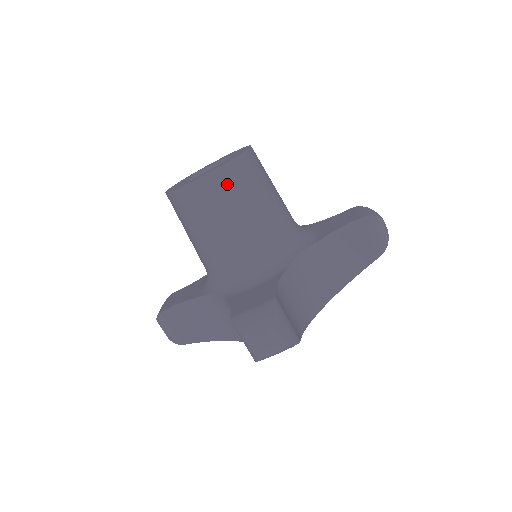
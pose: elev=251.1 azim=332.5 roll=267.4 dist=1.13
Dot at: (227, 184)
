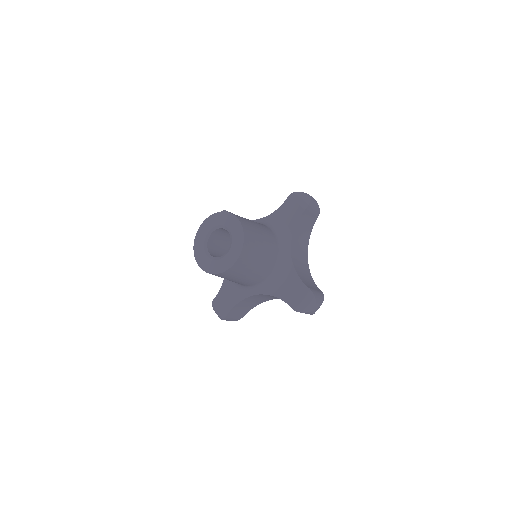
Dot at: (249, 253)
